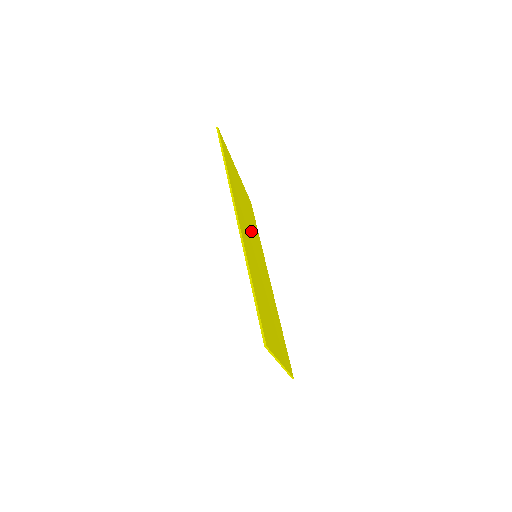
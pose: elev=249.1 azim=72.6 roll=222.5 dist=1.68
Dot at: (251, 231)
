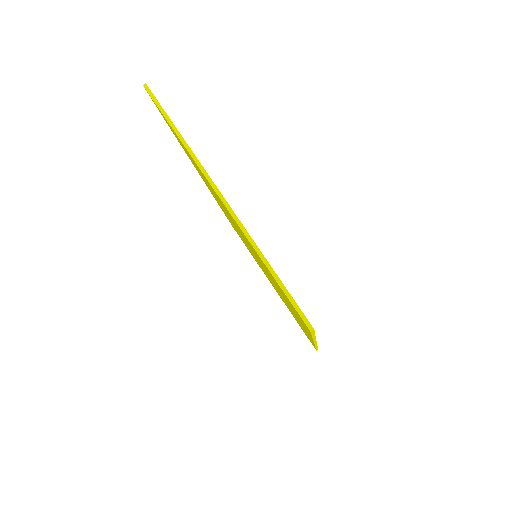
Dot at: occluded
